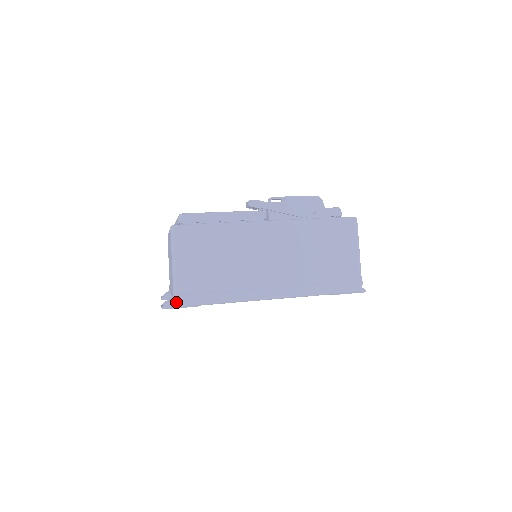
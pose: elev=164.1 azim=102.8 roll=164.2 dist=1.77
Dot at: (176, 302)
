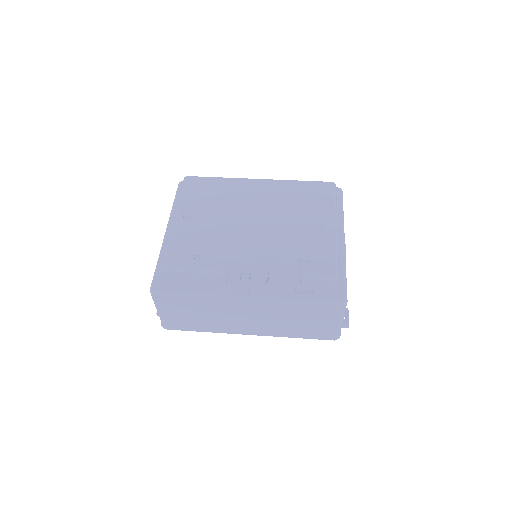
Dot at: (164, 328)
